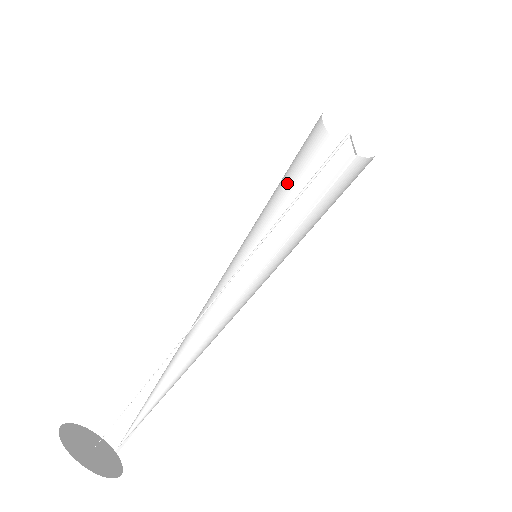
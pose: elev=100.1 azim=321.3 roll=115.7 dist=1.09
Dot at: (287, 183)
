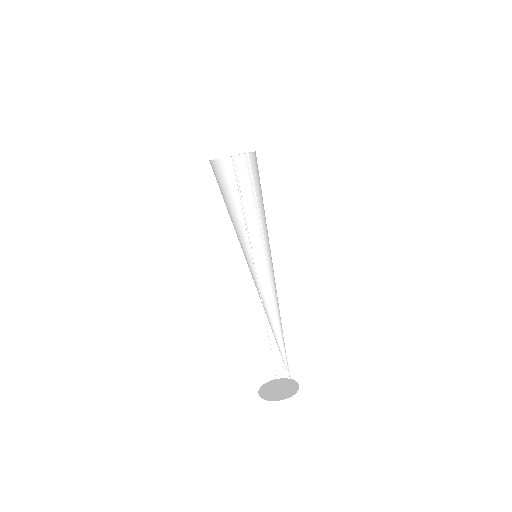
Dot at: (233, 205)
